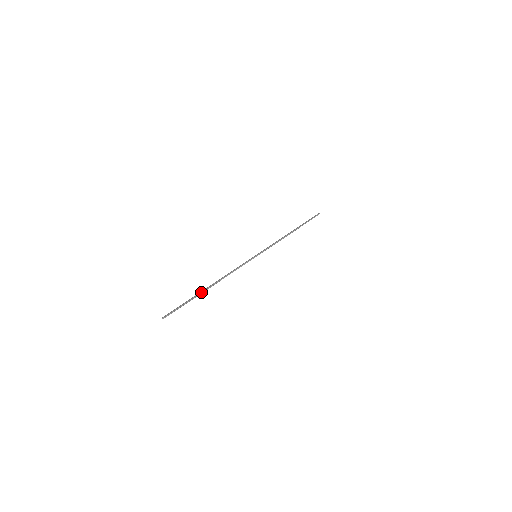
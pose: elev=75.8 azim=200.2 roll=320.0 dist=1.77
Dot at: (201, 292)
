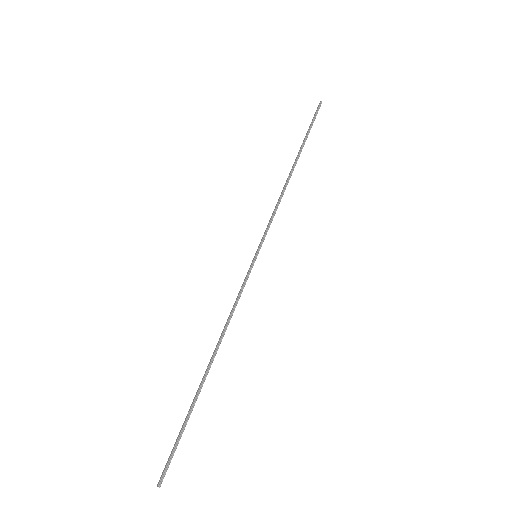
Dot at: (198, 390)
